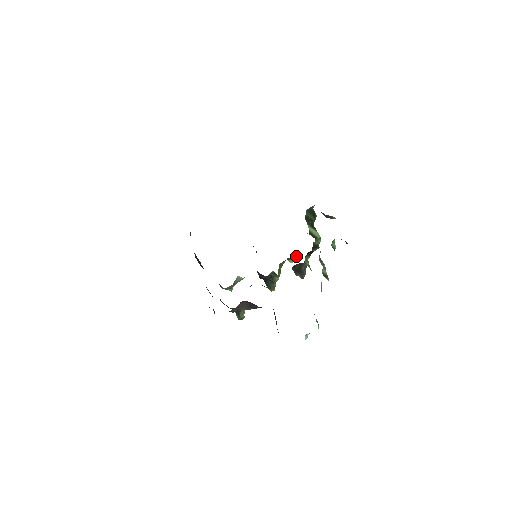
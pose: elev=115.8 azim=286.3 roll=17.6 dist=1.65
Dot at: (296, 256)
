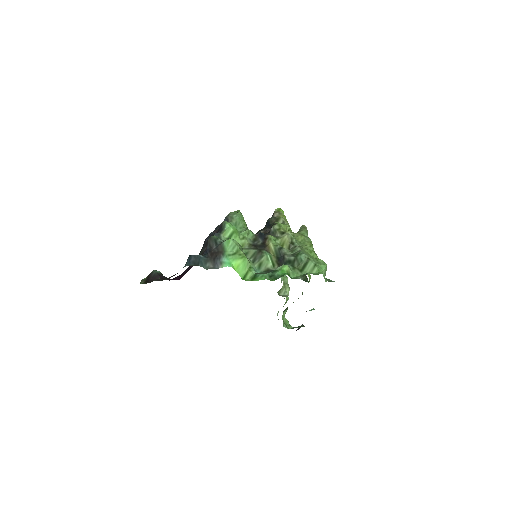
Dot at: occluded
